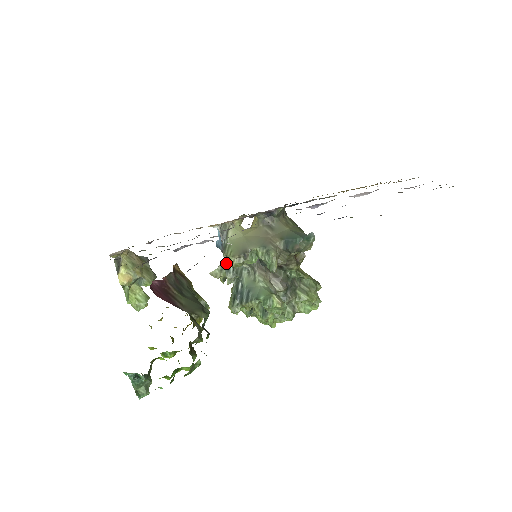
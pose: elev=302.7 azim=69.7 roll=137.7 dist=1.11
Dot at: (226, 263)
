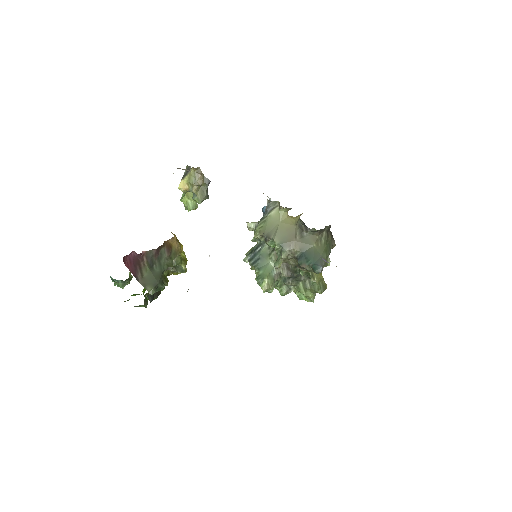
Dot at: occluded
